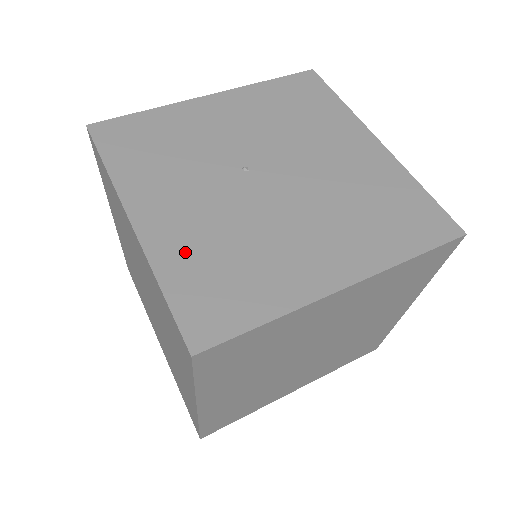
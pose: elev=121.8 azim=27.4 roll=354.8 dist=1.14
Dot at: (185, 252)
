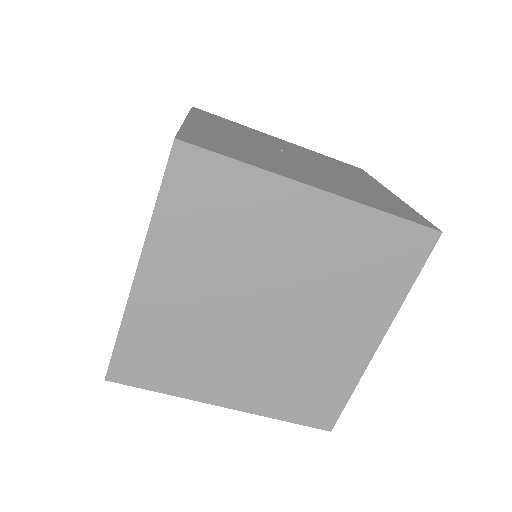
Dot at: (211, 134)
